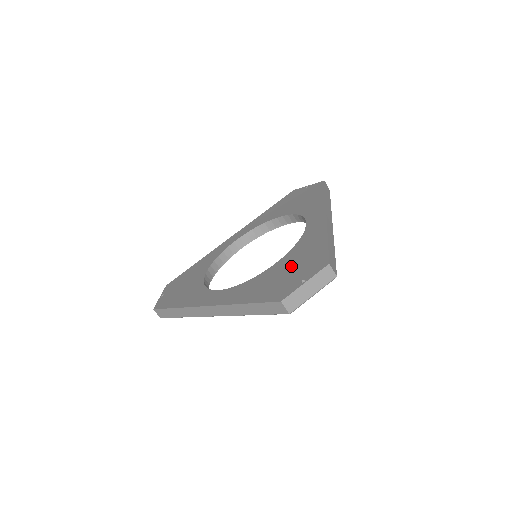
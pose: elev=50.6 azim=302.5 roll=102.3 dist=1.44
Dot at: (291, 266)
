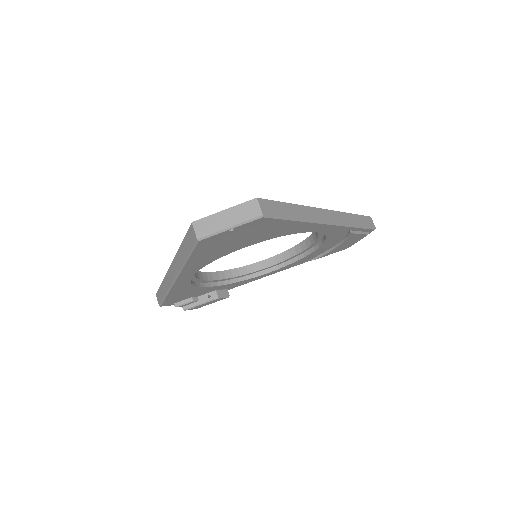
Dot at: occluded
